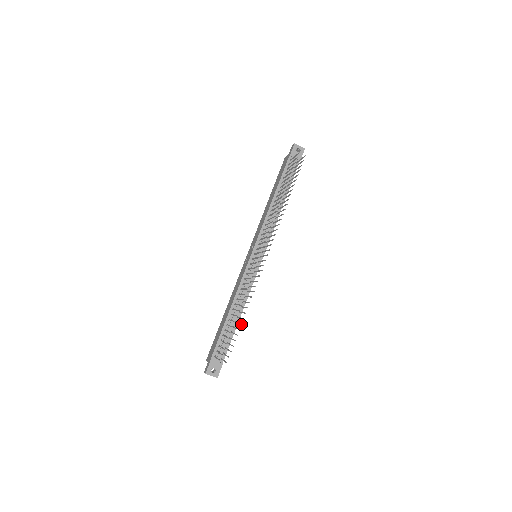
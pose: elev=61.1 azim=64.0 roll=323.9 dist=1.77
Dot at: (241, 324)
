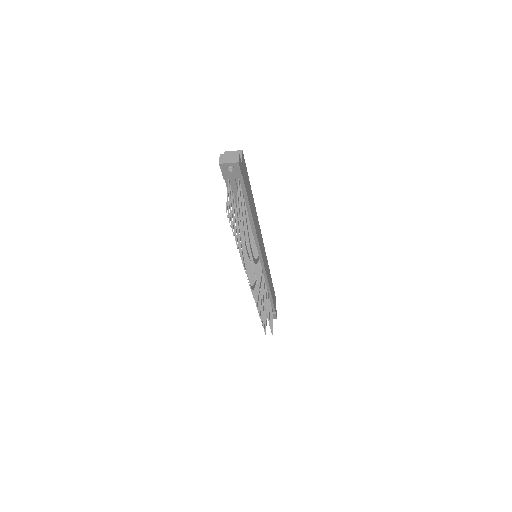
Dot at: occluded
